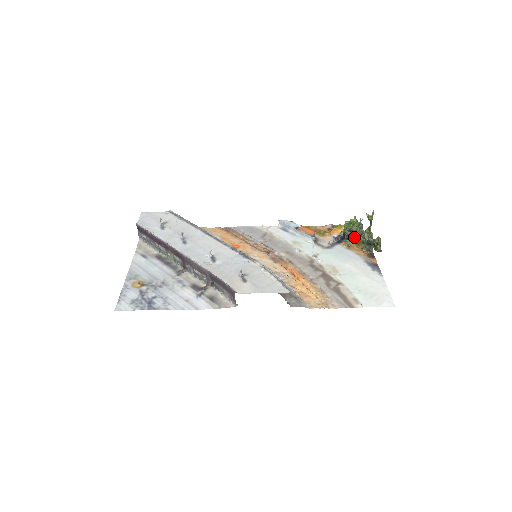
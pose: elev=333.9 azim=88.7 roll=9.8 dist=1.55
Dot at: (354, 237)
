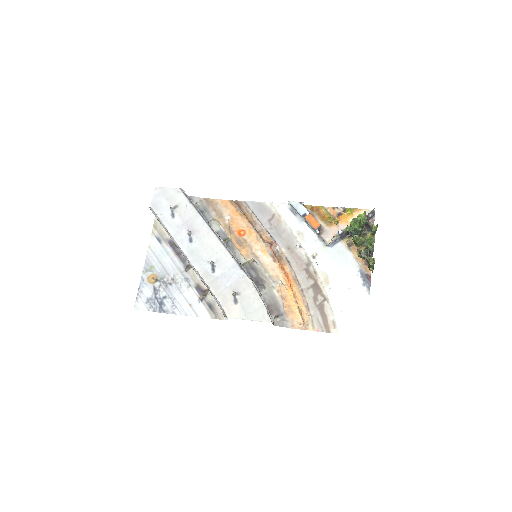
Dot at: occluded
